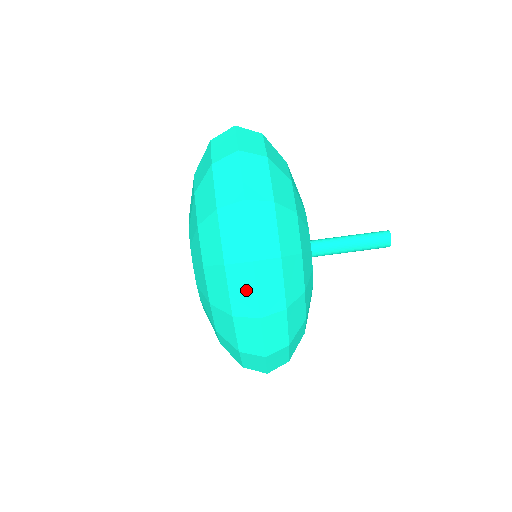
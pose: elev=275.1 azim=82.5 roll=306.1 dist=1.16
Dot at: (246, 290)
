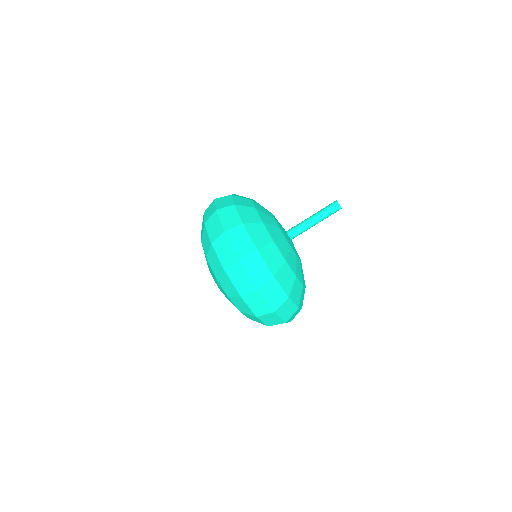
Dot at: occluded
